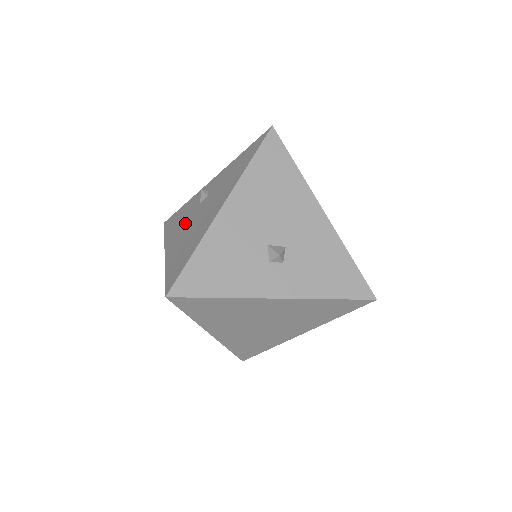
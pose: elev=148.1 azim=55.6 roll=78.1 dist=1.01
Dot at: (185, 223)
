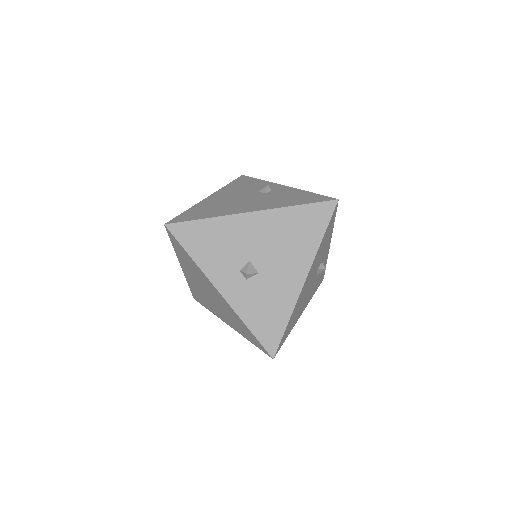
Dot at: (238, 193)
